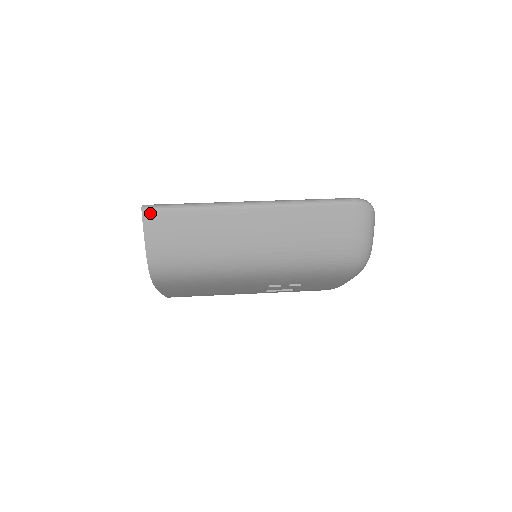
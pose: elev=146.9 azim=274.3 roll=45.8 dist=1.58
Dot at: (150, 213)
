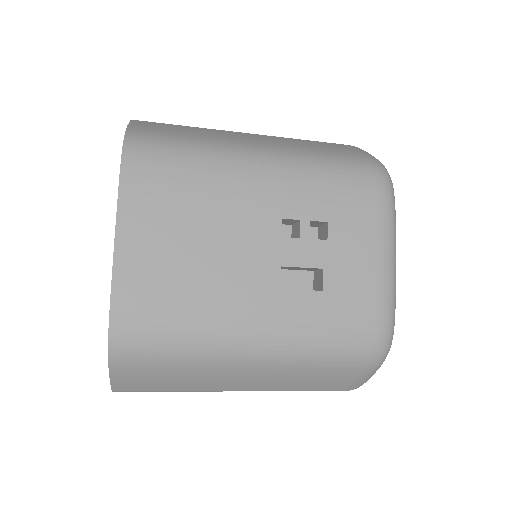
Dot at: (140, 121)
